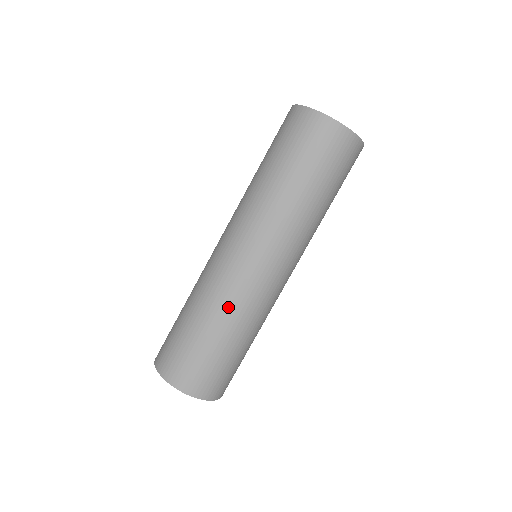
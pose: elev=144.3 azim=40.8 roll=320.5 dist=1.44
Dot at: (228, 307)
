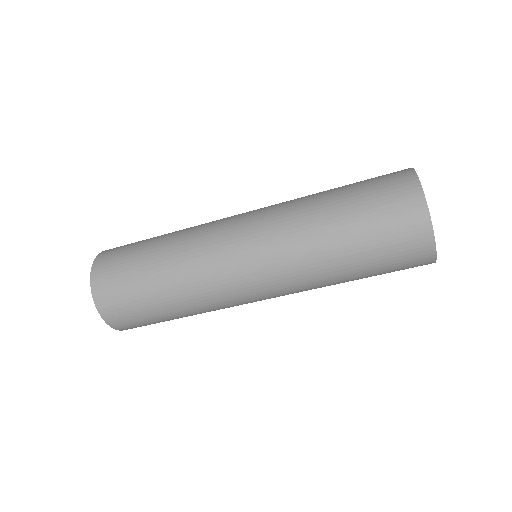
Dot at: (186, 240)
